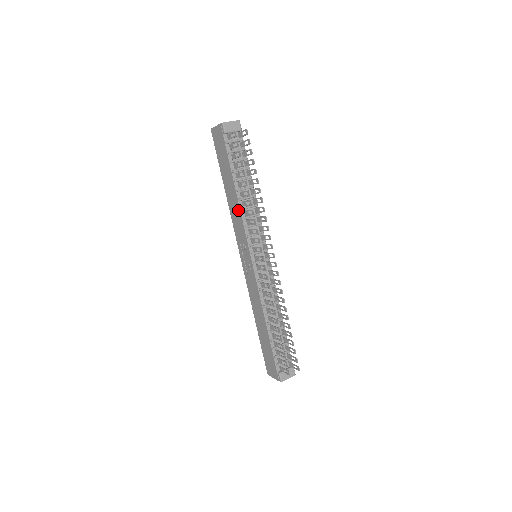
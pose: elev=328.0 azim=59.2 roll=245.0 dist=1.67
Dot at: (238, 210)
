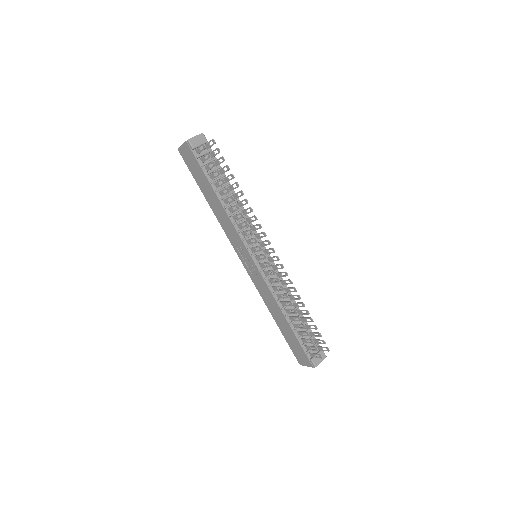
Dot at: (227, 218)
